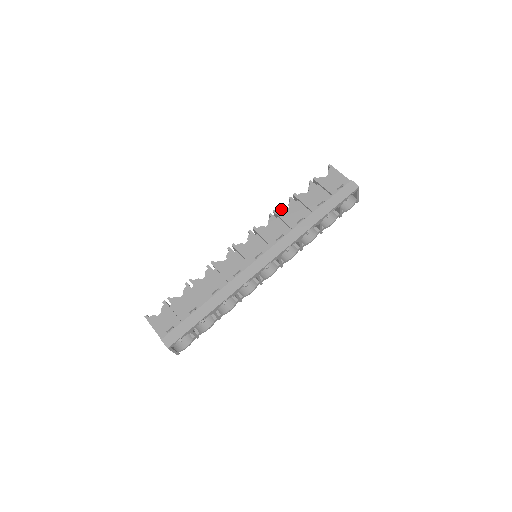
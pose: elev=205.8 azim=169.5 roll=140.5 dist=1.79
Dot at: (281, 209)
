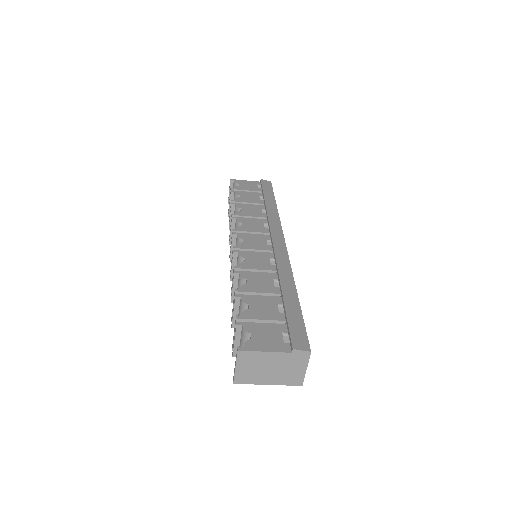
Dot at: (237, 211)
